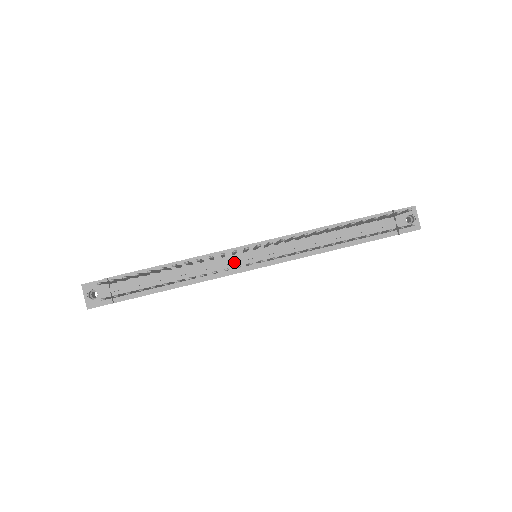
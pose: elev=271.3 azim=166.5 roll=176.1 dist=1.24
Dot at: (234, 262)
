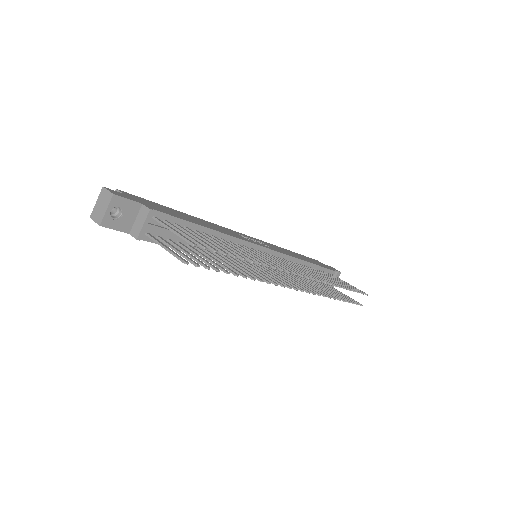
Dot at: occluded
